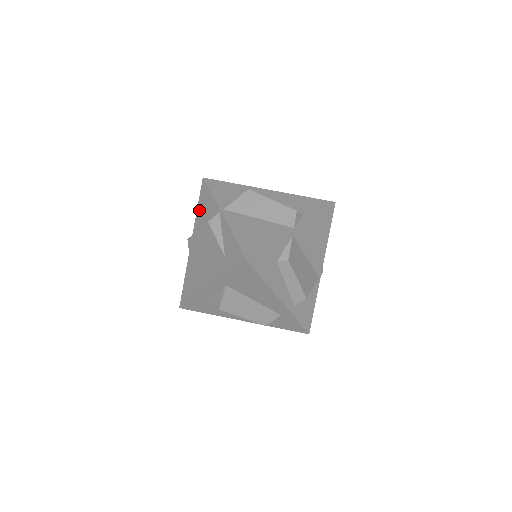
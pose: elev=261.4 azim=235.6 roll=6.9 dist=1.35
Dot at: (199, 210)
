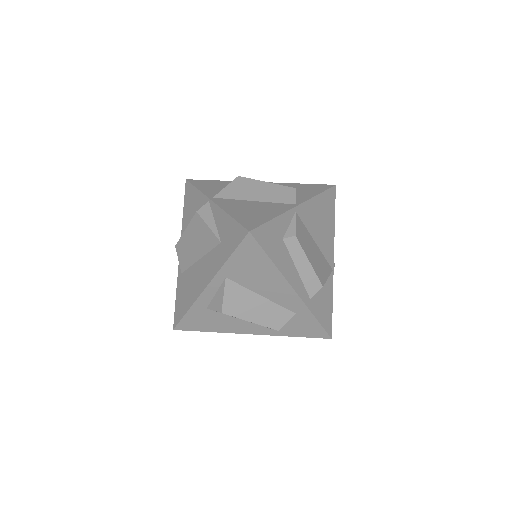
Dot at: (185, 213)
